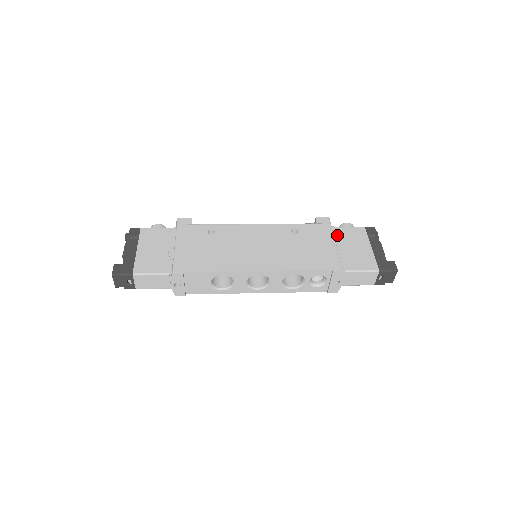
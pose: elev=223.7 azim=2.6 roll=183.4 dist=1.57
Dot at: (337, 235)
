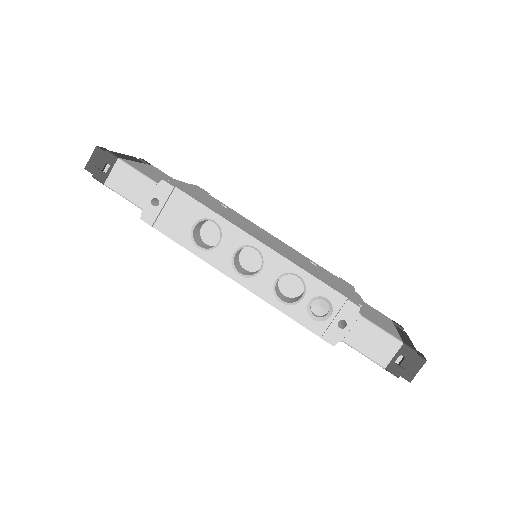
Dot at: (359, 297)
